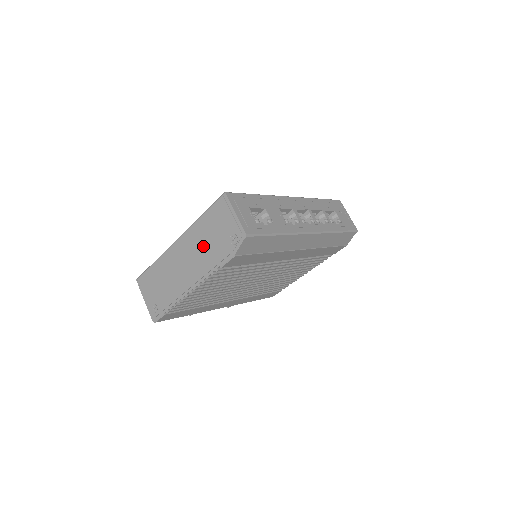
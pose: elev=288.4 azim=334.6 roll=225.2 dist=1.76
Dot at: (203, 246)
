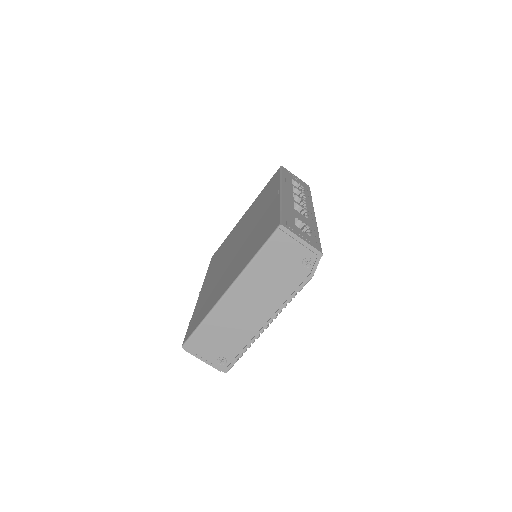
Dot at: (269, 282)
